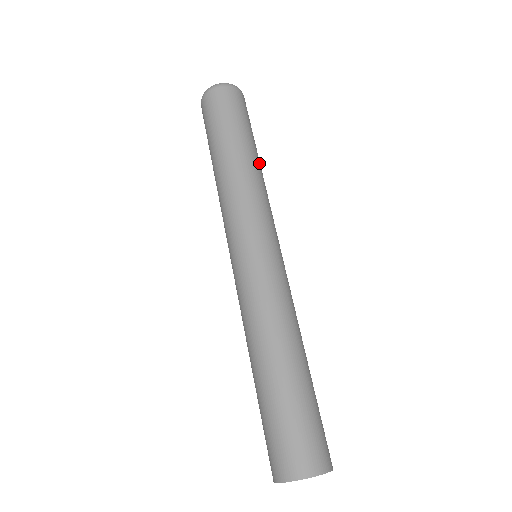
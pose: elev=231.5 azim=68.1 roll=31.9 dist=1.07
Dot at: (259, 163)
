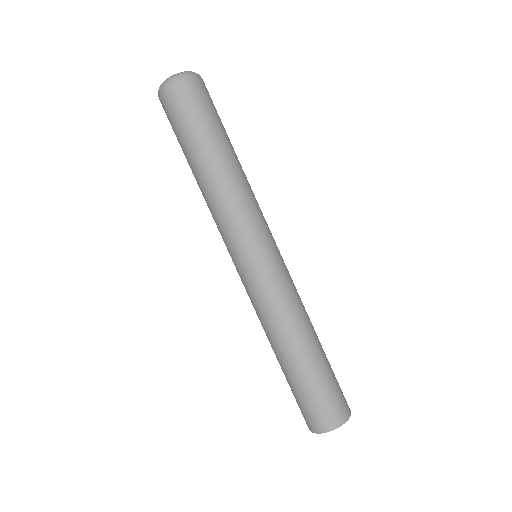
Dot at: (239, 162)
